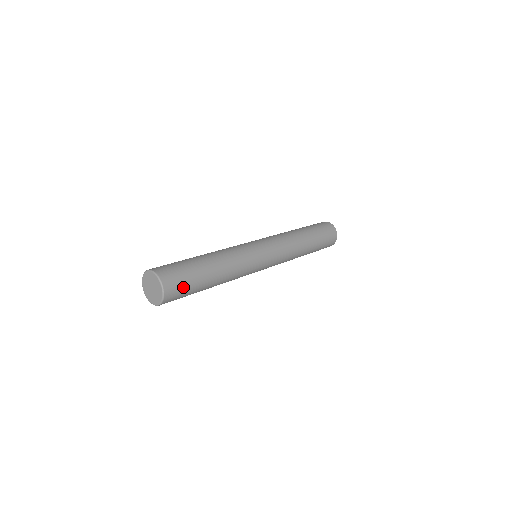
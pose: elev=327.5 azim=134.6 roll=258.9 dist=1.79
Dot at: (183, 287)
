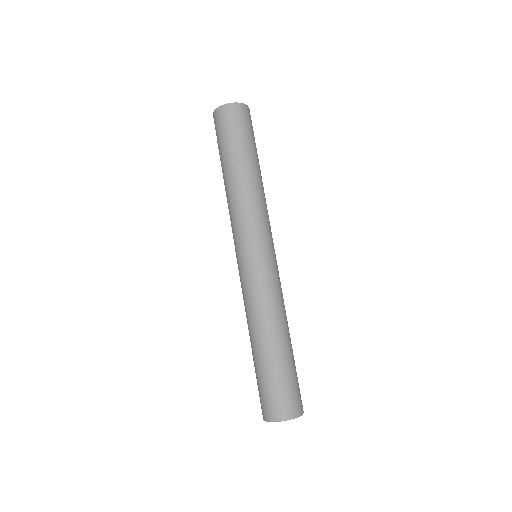
Dot at: (298, 386)
